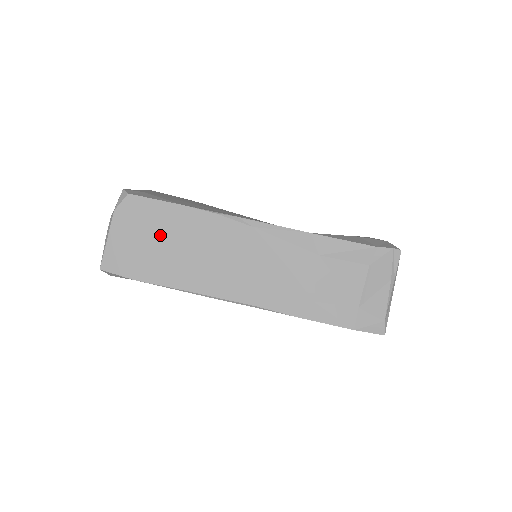
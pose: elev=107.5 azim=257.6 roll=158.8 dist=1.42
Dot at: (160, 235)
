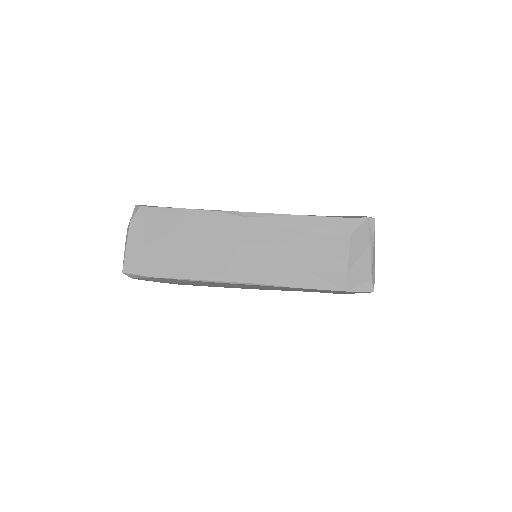
Dot at: (170, 236)
